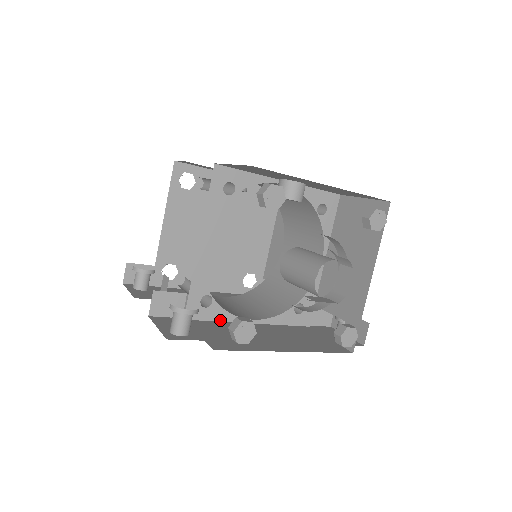
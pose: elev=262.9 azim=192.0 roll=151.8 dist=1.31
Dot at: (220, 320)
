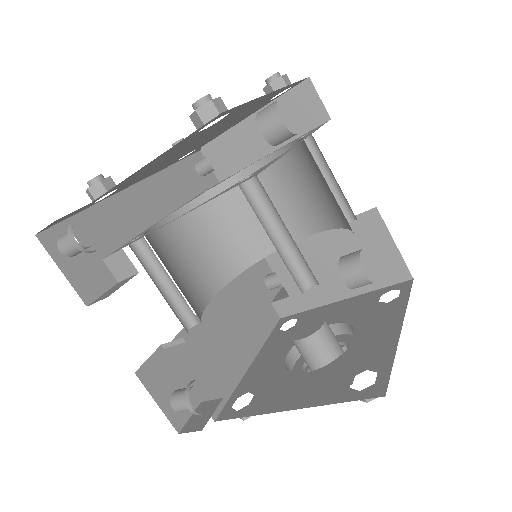
Dot at: occluded
